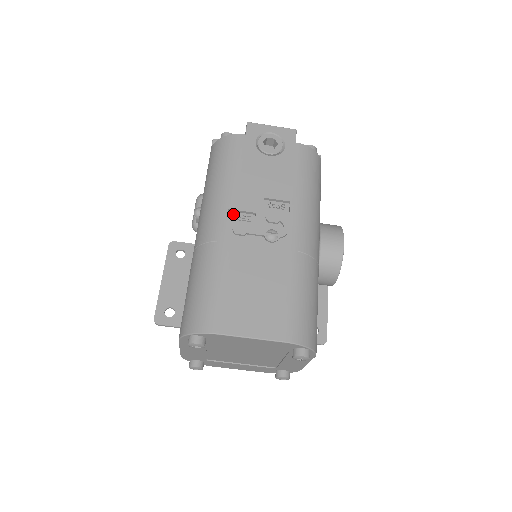
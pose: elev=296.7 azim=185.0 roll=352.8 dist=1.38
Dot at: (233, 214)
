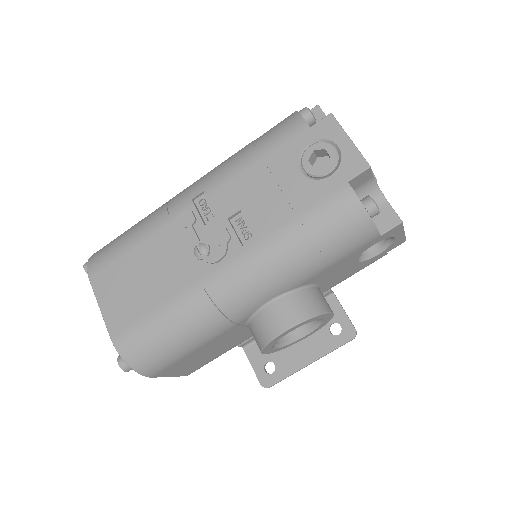
Dot at: (204, 199)
